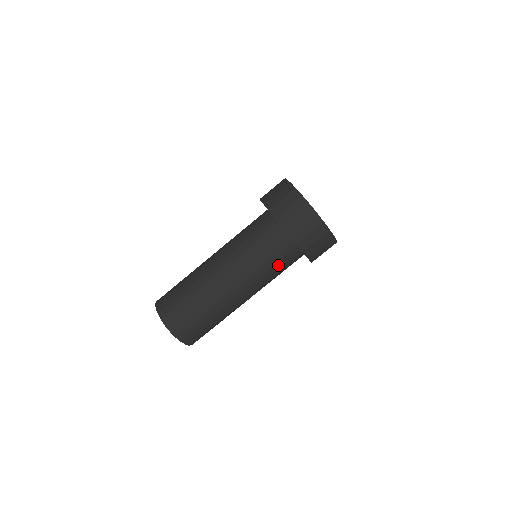
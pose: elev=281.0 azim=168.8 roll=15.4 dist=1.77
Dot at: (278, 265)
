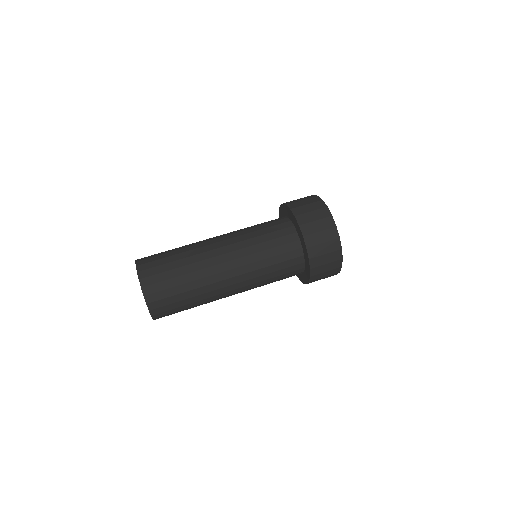
Dot at: occluded
